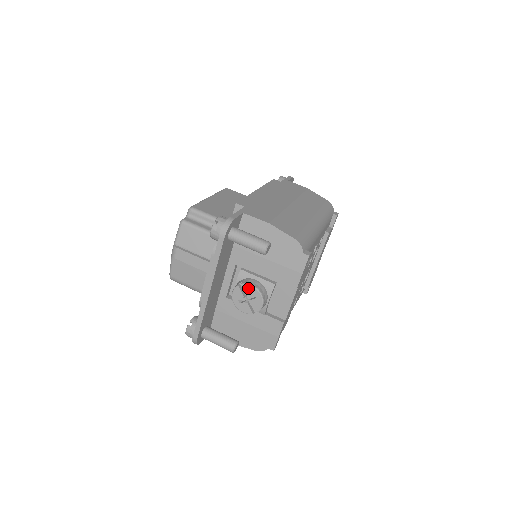
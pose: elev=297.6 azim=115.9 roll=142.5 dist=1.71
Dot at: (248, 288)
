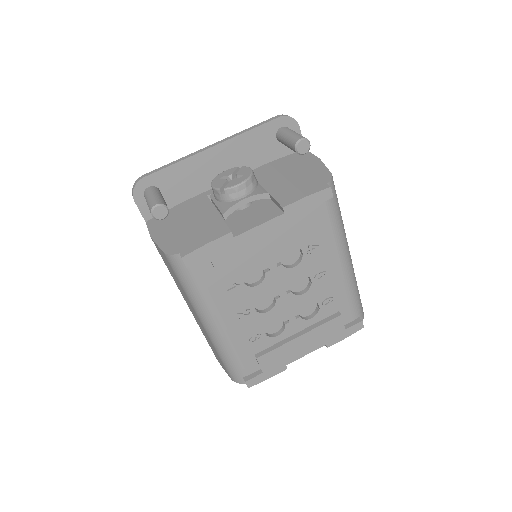
Dot at: (245, 169)
